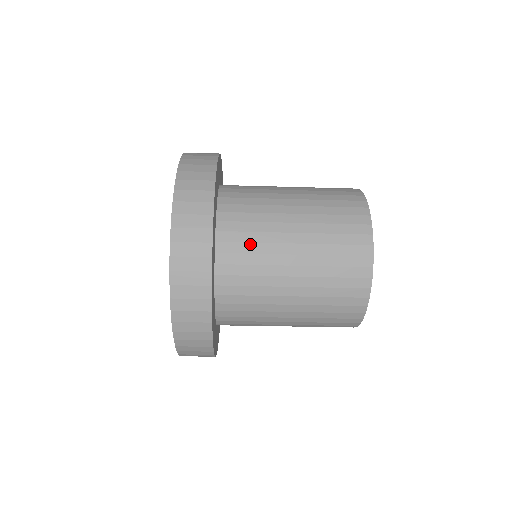
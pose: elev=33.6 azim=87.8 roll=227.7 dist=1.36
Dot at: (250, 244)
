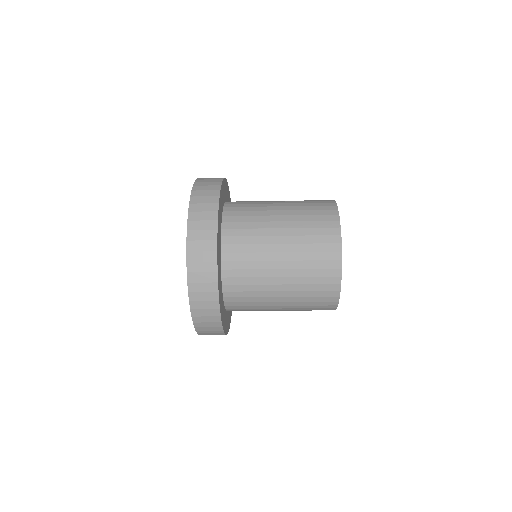
Dot at: (247, 270)
